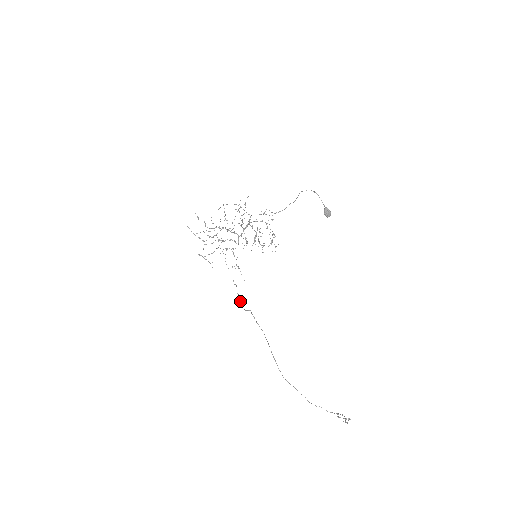
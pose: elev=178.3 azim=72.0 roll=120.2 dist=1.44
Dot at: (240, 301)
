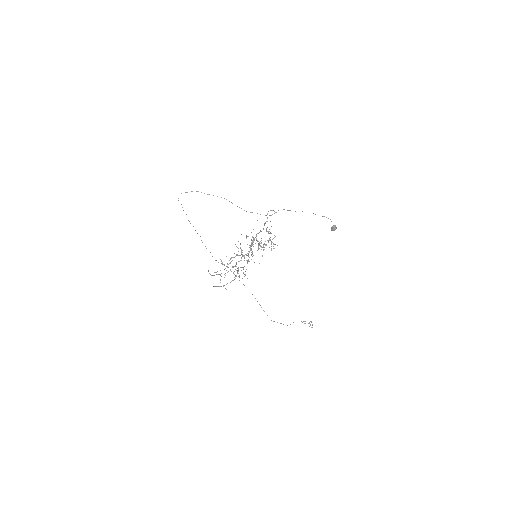
Dot at: occluded
